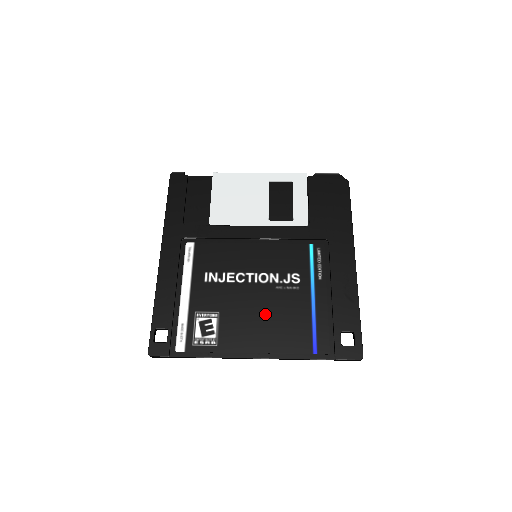
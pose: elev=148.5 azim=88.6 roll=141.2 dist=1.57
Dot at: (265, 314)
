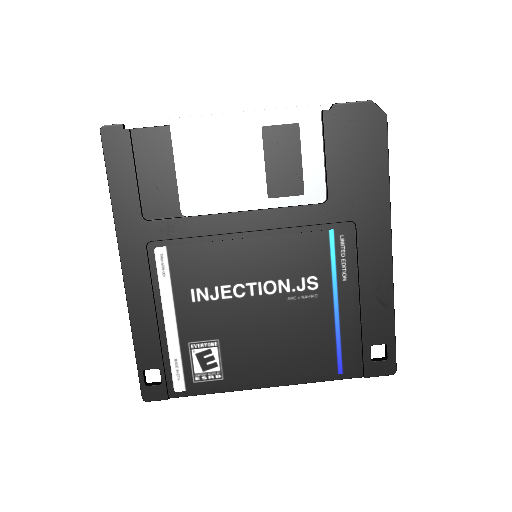
Dot at: (277, 335)
